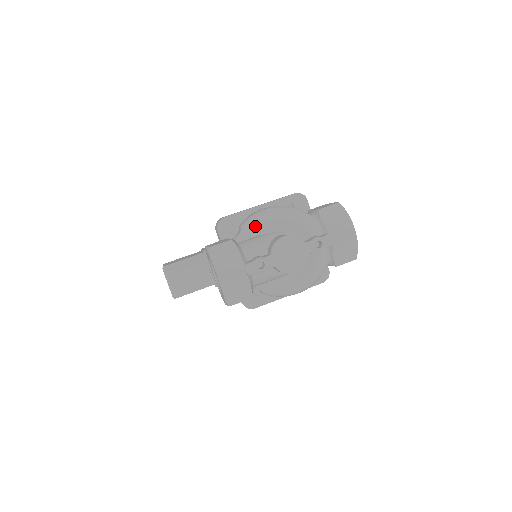
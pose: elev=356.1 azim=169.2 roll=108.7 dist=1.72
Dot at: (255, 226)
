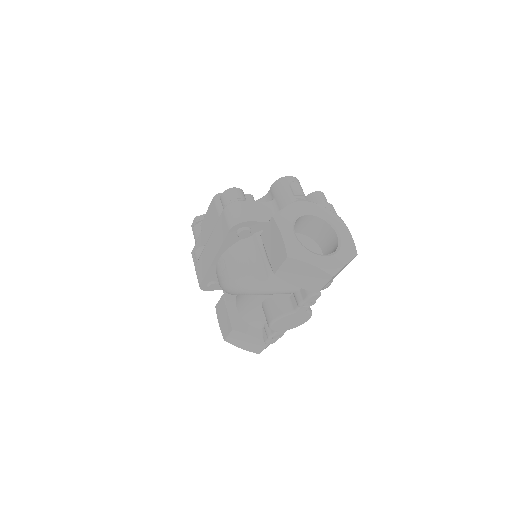
Dot at: occluded
